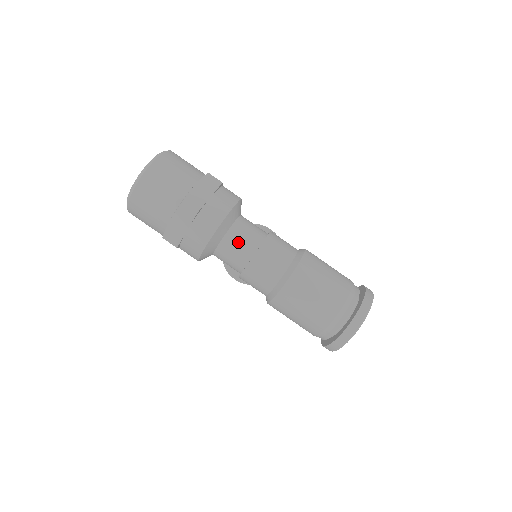
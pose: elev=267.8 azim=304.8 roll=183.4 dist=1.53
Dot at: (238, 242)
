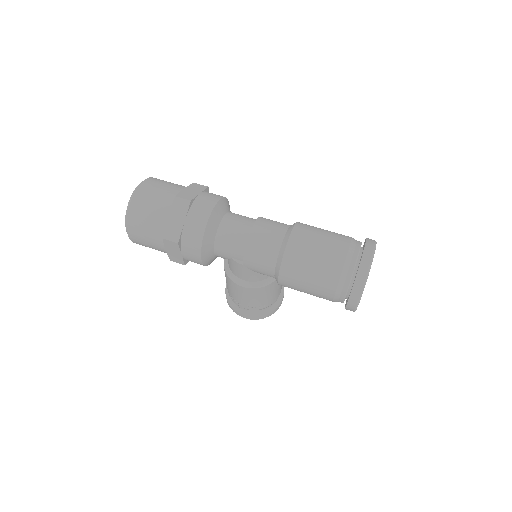
Dot at: (234, 225)
